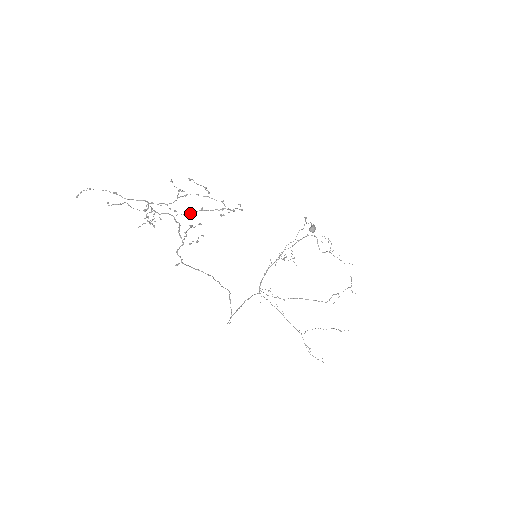
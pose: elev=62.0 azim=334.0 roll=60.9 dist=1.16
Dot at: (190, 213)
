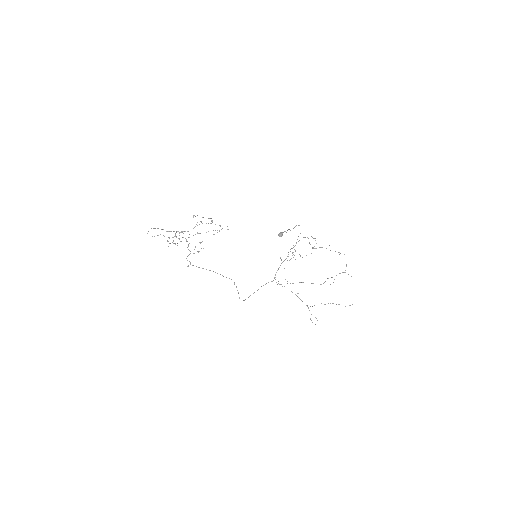
Dot at: occluded
